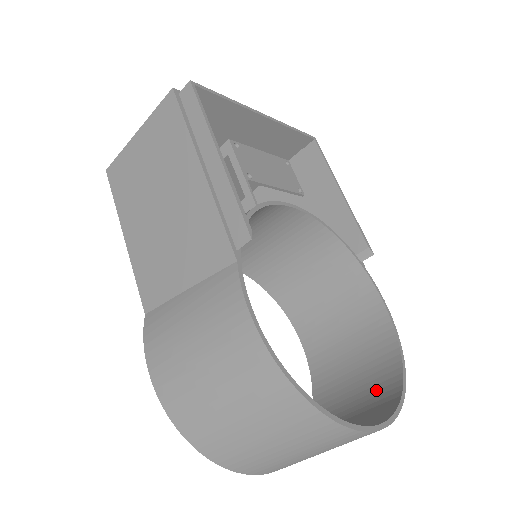
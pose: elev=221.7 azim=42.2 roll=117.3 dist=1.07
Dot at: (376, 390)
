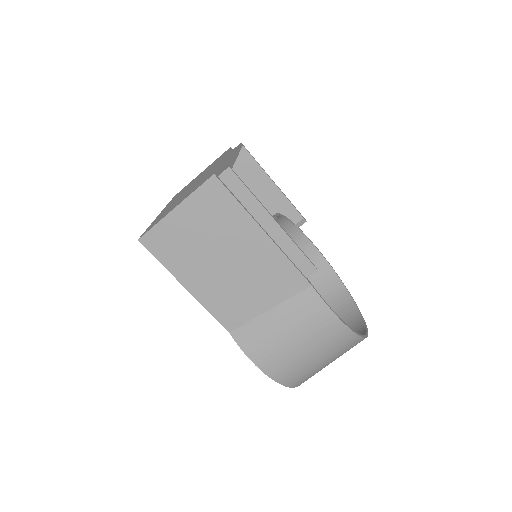
Dot at: (332, 301)
